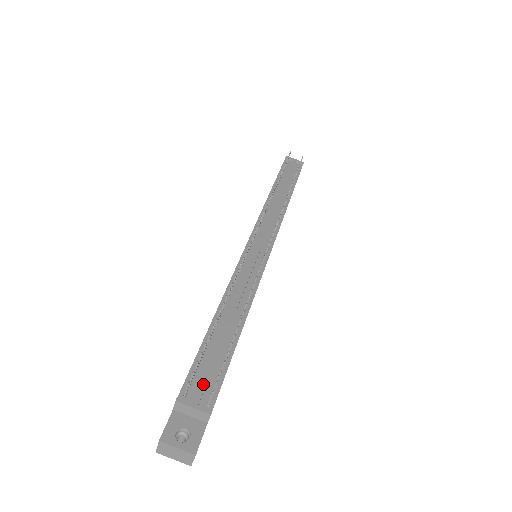
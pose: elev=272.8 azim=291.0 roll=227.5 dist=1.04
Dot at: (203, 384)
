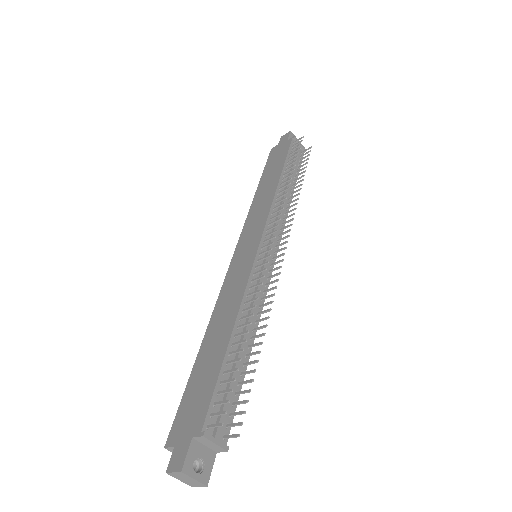
Dot at: (223, 418)
